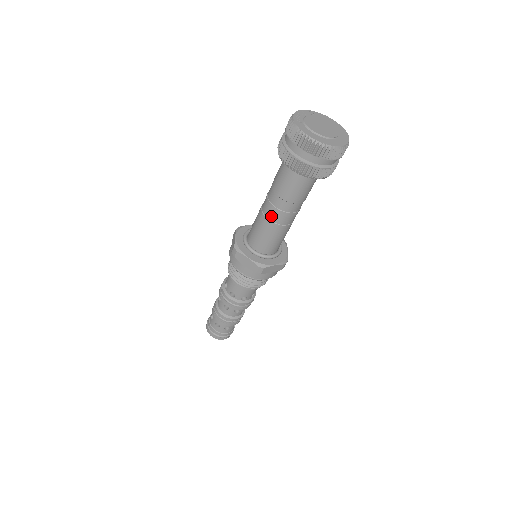
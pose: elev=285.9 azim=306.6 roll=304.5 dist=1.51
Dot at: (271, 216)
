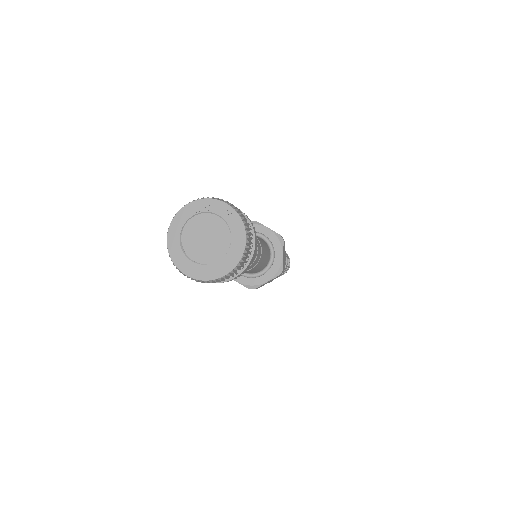
Dot at: occluded
